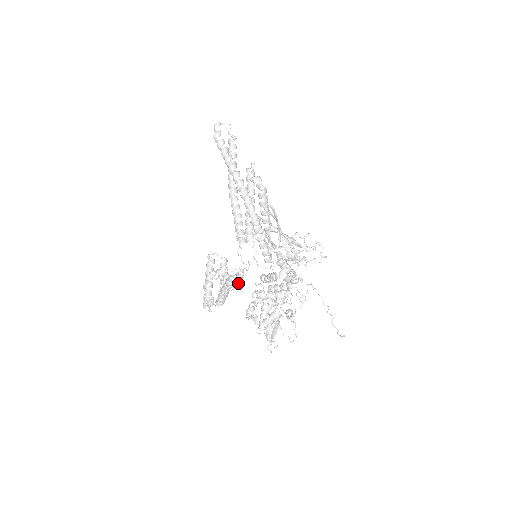
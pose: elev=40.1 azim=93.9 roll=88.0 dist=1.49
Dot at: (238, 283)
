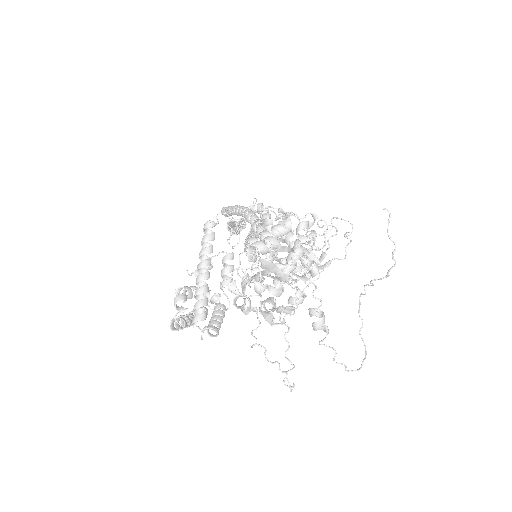
Dot at: (225, 271)
